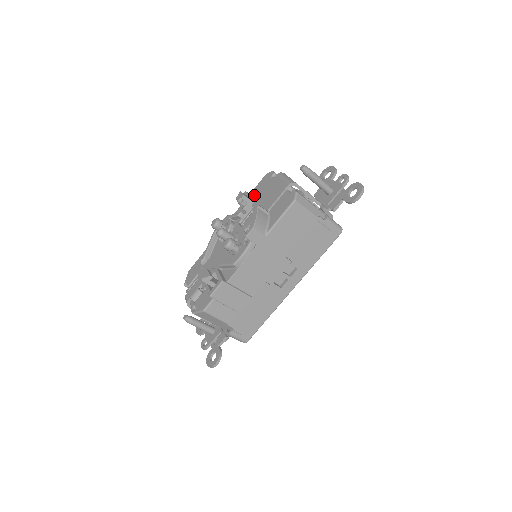
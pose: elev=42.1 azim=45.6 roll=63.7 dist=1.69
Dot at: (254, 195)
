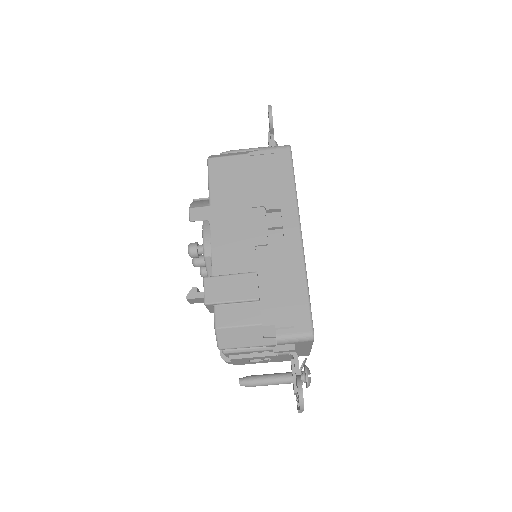
Dot at: occluded
